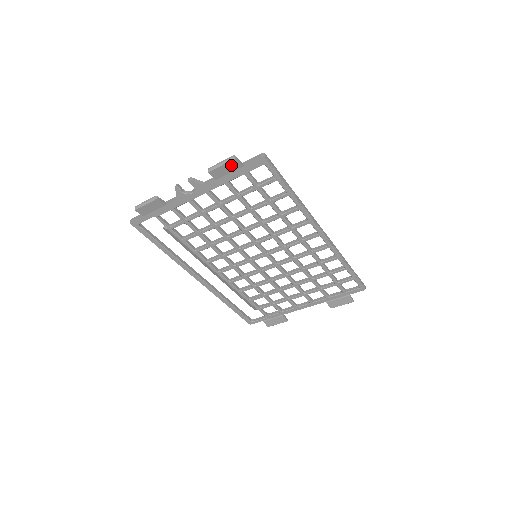
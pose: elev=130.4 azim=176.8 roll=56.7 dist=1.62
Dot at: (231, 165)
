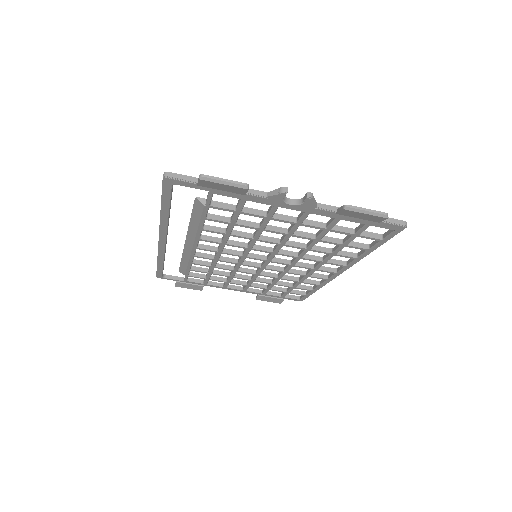
Dot at: (373, 217)
